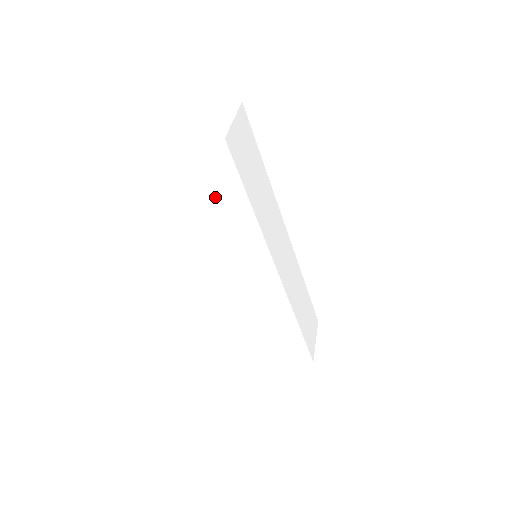
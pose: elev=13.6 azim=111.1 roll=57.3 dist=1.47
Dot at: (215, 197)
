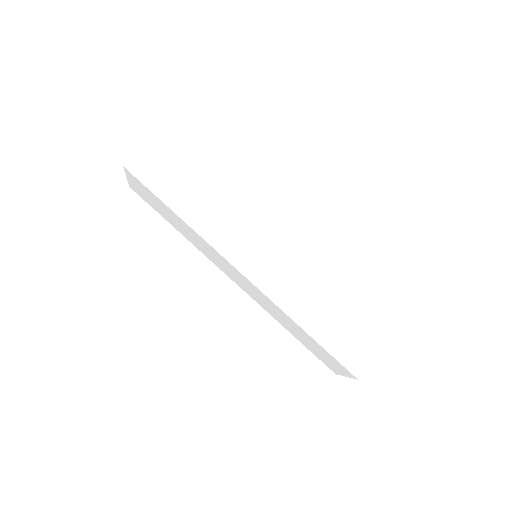
Dot at: (164, 211)
